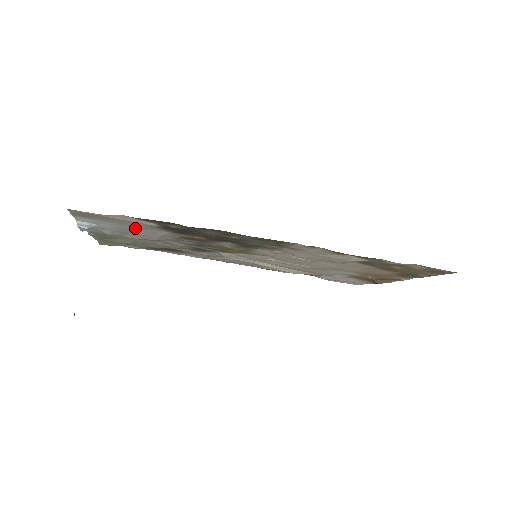
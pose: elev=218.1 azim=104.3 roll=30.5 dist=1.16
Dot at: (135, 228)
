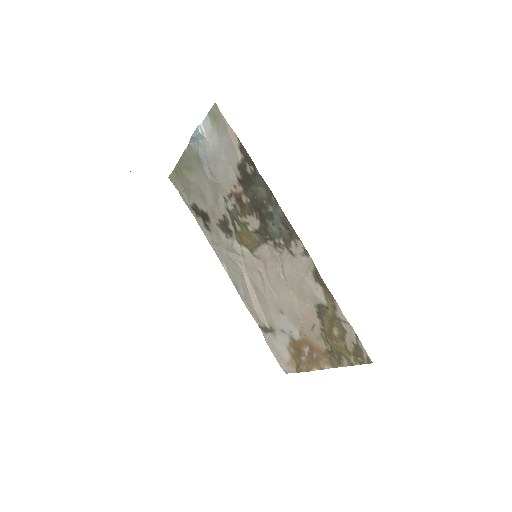
Dot at: (223, 158)
